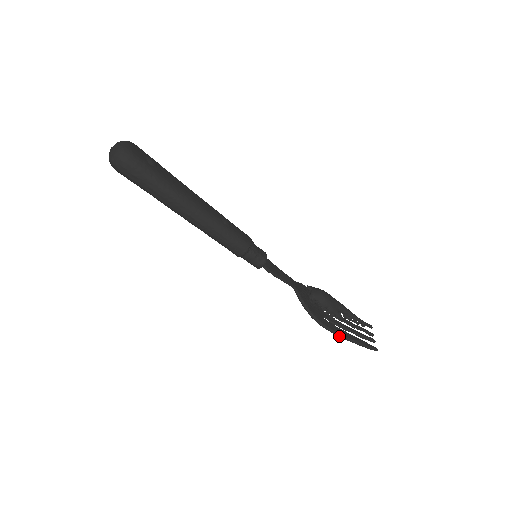
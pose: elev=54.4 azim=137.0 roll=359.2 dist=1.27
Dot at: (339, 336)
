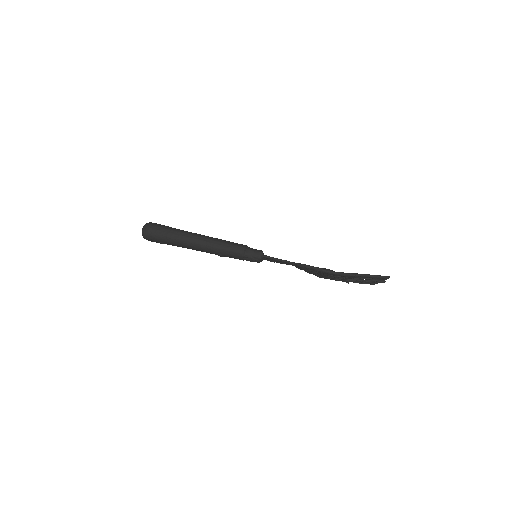
Dot at: (348, 275)
